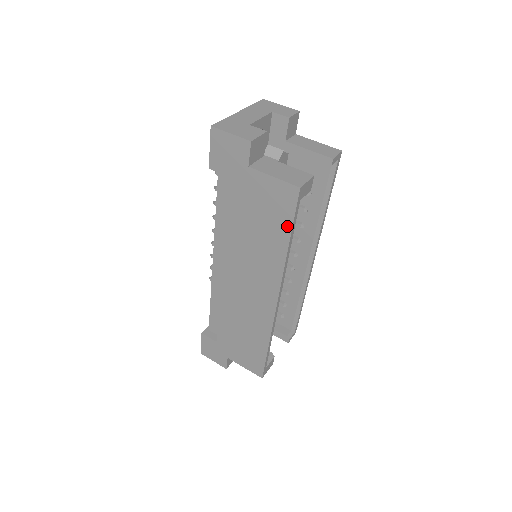
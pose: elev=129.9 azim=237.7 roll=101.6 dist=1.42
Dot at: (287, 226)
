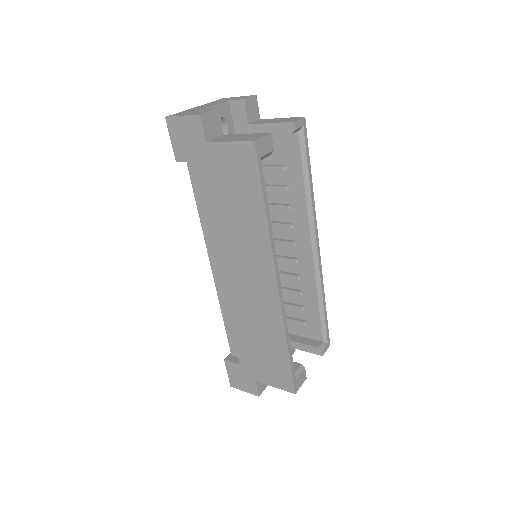
Dot at: (257, 190)
